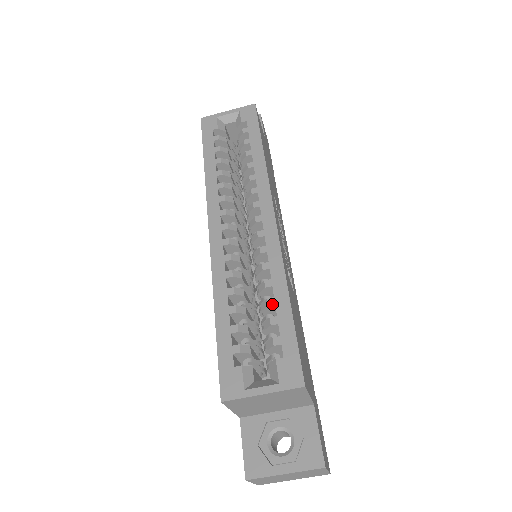
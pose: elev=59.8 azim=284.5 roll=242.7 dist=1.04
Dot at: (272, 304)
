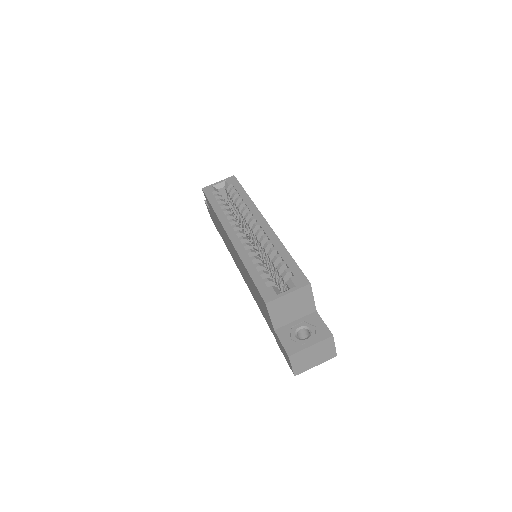
Dot at: (279, 256)
